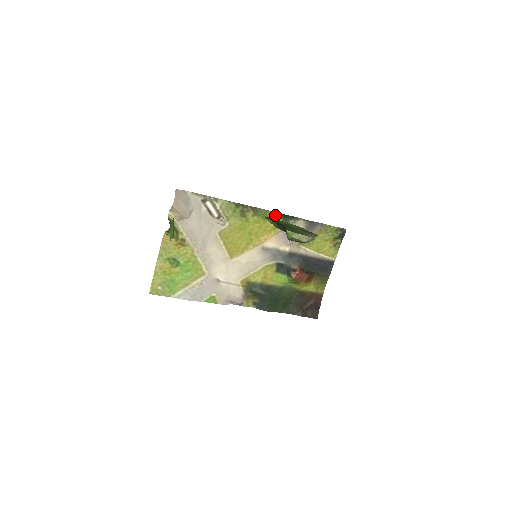
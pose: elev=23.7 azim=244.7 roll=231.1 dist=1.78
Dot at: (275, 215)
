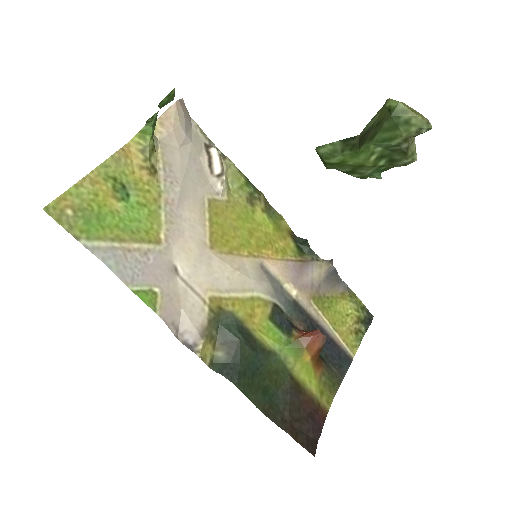
Dot at: (289, 235)
